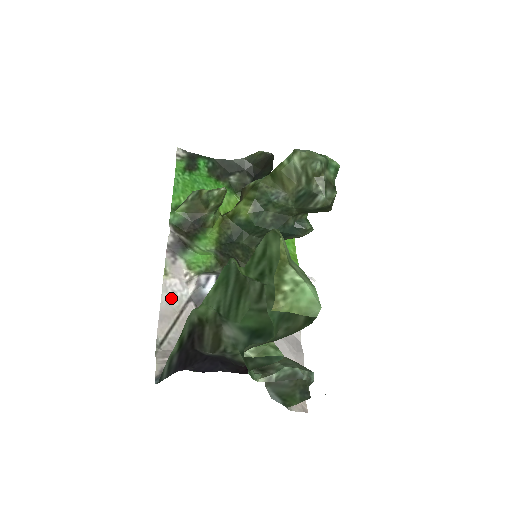
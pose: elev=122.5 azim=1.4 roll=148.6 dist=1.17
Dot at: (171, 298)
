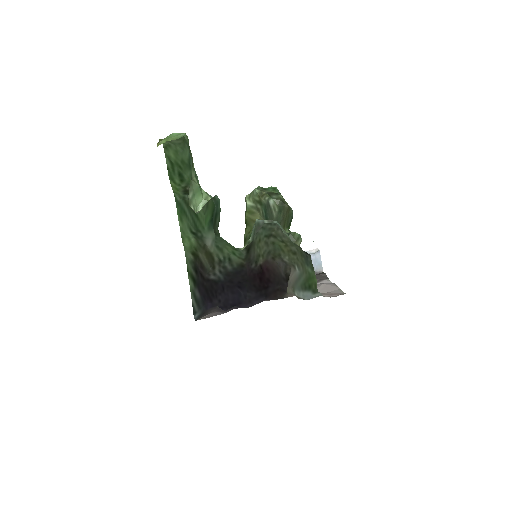
Dot at: occluded
